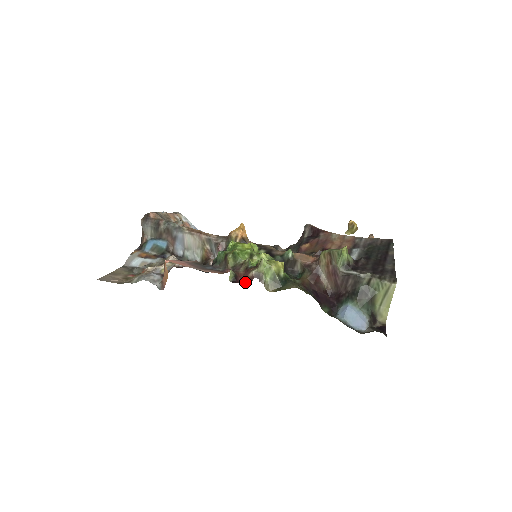
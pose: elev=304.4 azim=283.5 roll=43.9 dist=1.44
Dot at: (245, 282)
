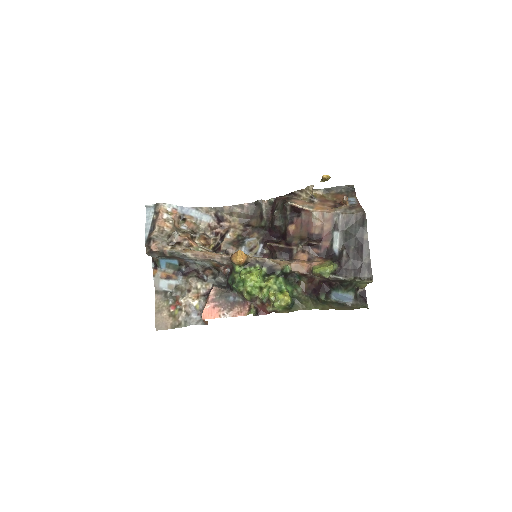
Dot at: (265, 313)
